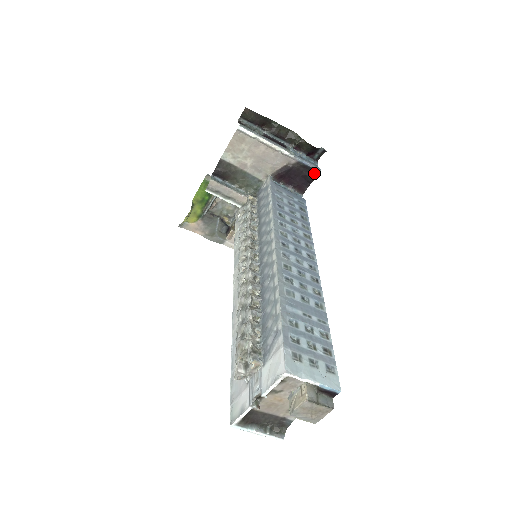
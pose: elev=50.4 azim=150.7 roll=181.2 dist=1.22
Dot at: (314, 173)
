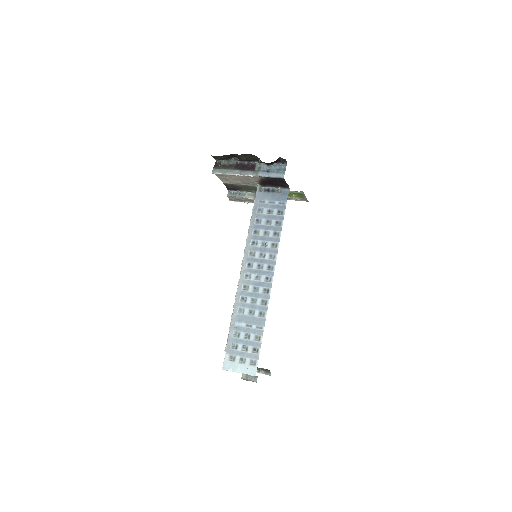
Dot at: (282, 179)
